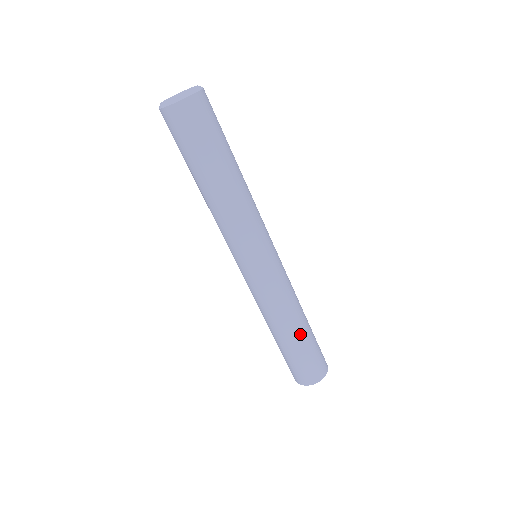
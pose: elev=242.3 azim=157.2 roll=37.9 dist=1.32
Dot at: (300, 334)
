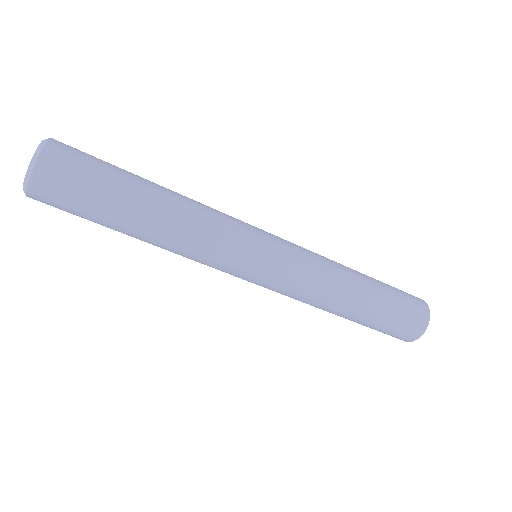
Dot at: (350, 318)
